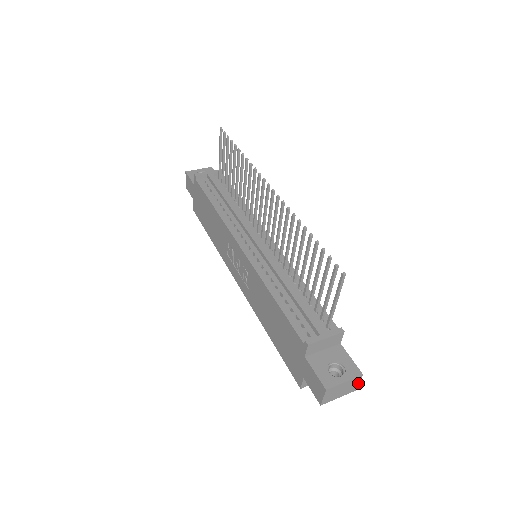
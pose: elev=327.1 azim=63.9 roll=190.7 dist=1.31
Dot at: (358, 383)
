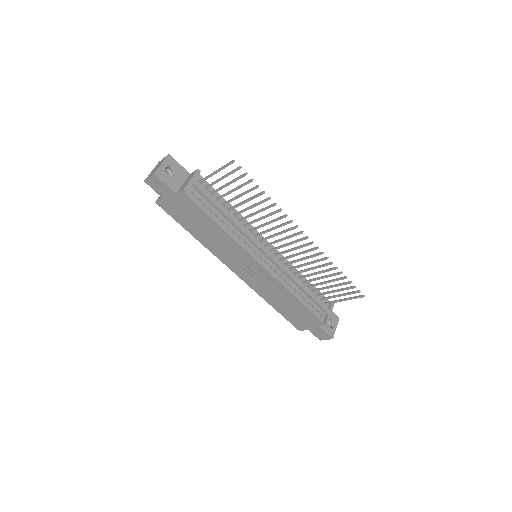
Dot at: occluded
